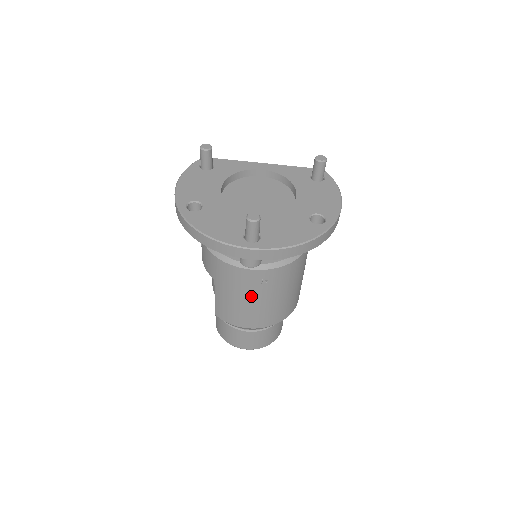
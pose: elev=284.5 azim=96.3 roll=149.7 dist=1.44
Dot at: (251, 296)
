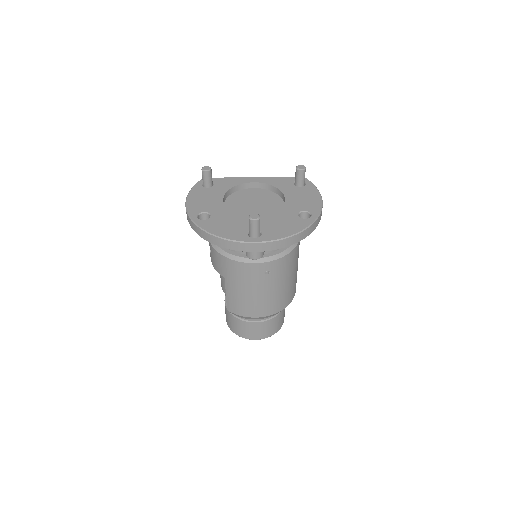
Dot at: (257, 287)
